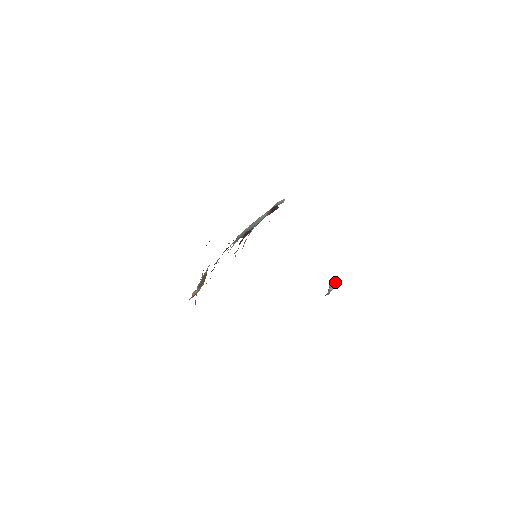
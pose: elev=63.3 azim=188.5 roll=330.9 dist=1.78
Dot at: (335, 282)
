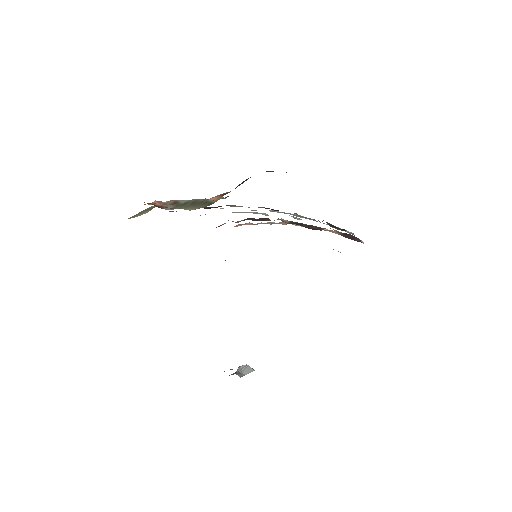
Dot at: occluded
